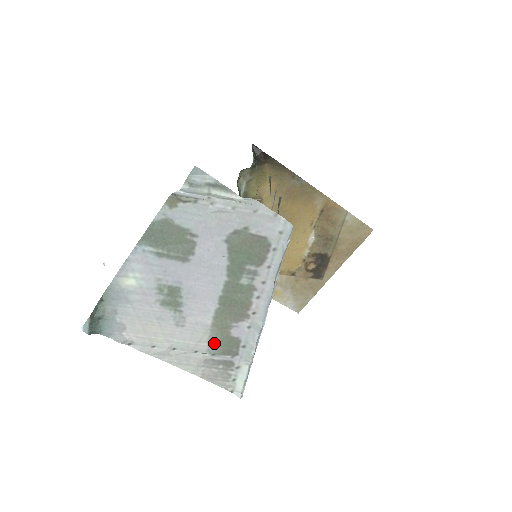
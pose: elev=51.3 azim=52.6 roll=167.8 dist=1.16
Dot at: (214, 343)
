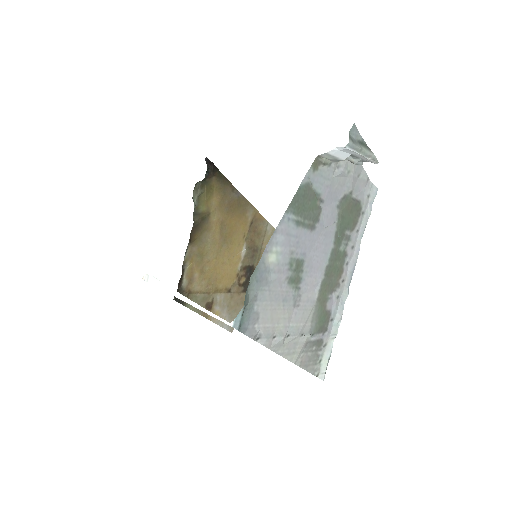
Dot at: (315, 321)
